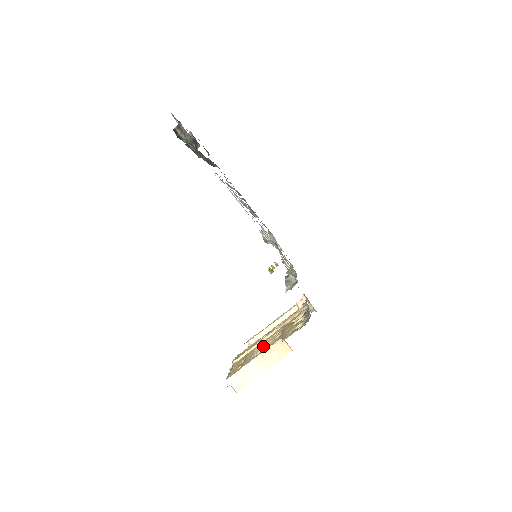
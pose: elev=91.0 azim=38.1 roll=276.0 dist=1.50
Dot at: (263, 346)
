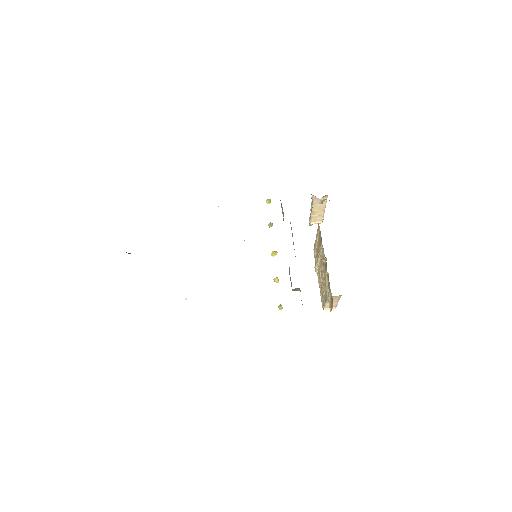
Dot at: (323, 283)
